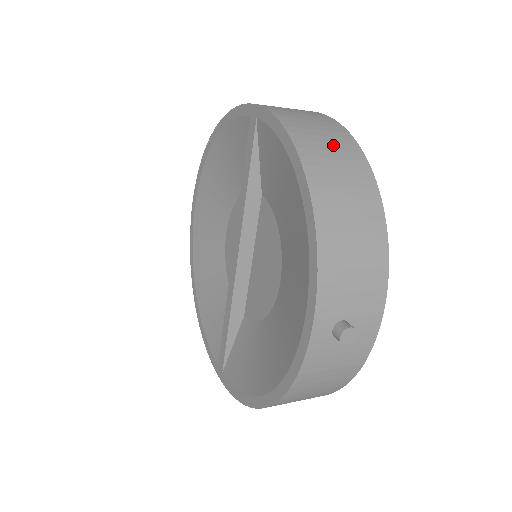
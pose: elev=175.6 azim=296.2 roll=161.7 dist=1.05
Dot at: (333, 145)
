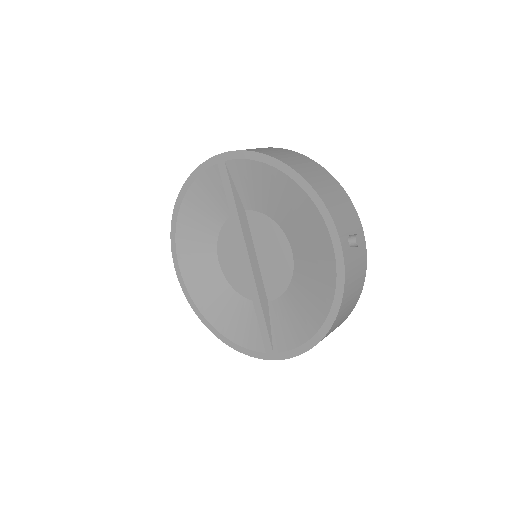
Dot at: (283, 153)
